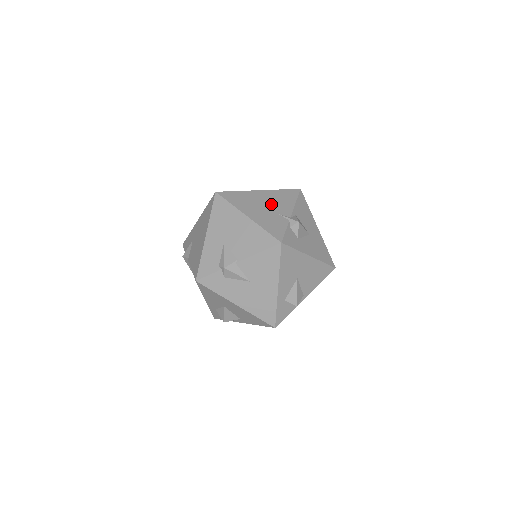
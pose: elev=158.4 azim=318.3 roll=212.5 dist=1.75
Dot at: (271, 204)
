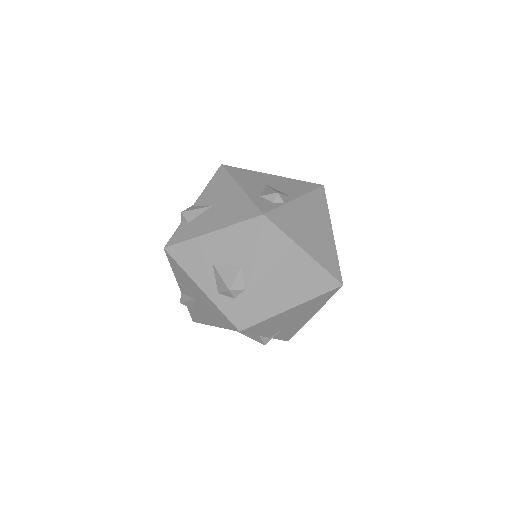
Dot at: occluded
